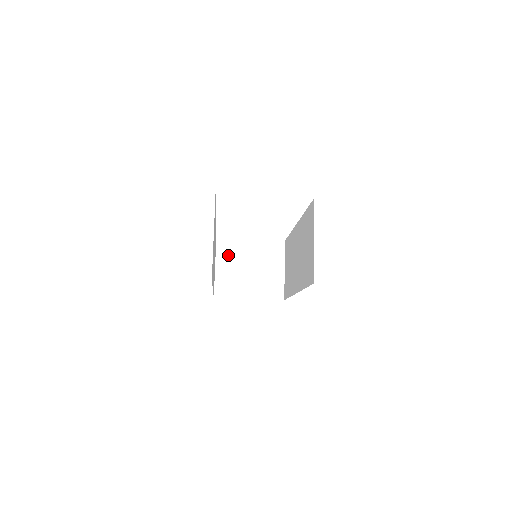
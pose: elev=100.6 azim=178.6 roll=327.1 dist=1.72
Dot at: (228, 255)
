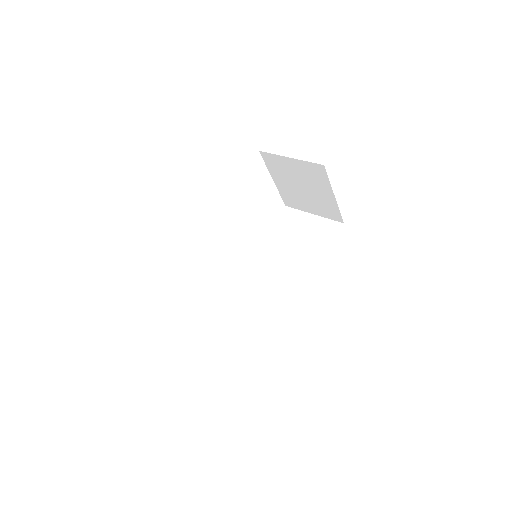
Dot at: occluded
